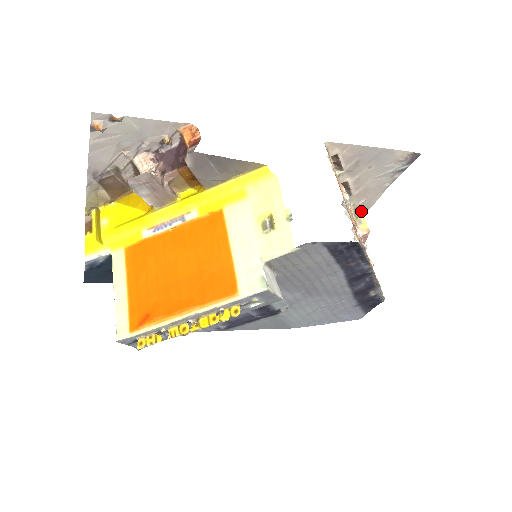
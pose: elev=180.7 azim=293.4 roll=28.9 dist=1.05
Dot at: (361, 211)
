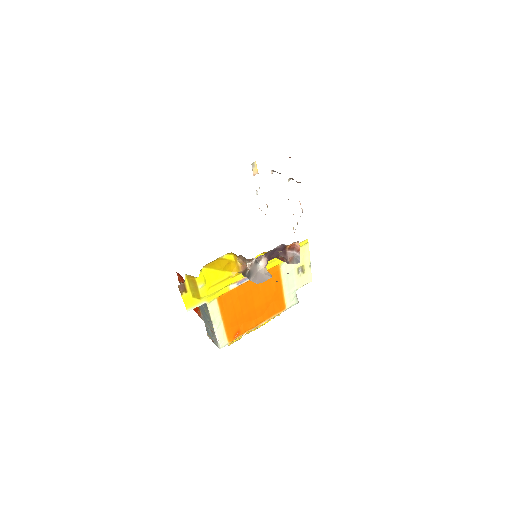
Dot at: occluded
